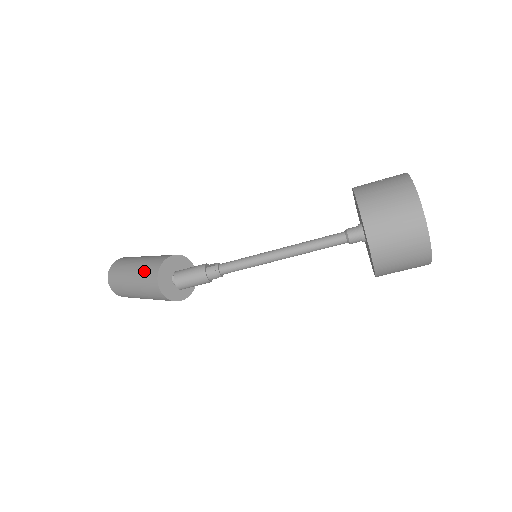
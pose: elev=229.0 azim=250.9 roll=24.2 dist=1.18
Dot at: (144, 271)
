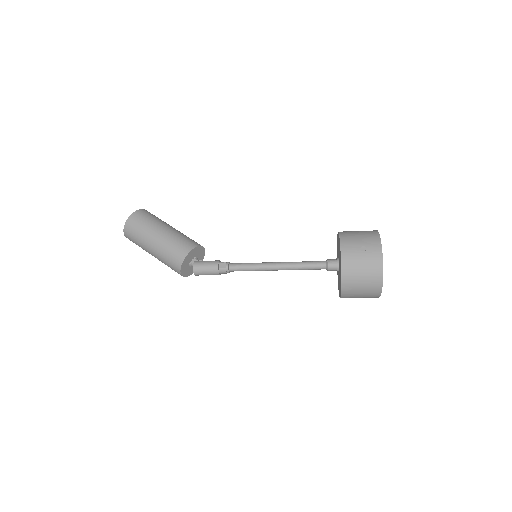
Dot at: (166, 256)
